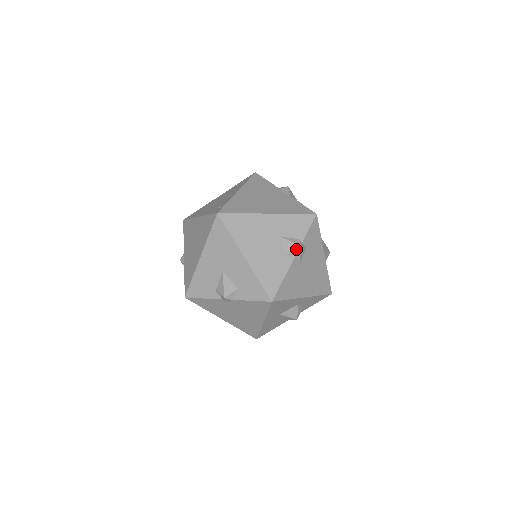
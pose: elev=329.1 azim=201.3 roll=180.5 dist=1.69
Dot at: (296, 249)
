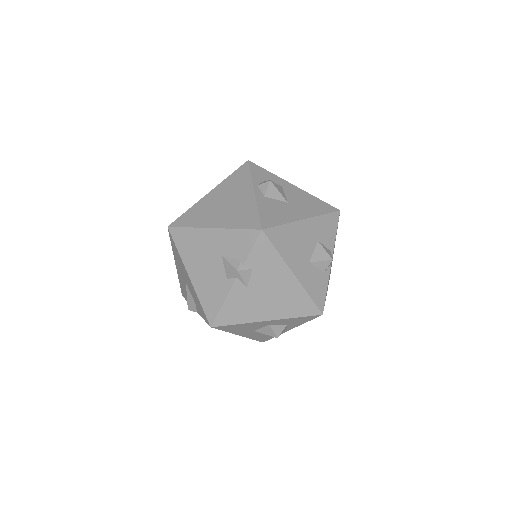
Dot at: (234, 273)
